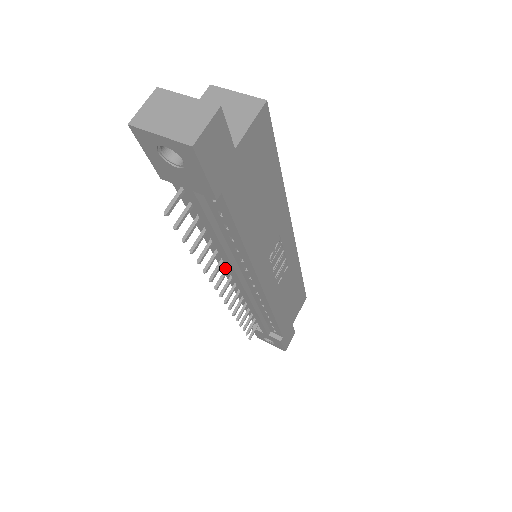
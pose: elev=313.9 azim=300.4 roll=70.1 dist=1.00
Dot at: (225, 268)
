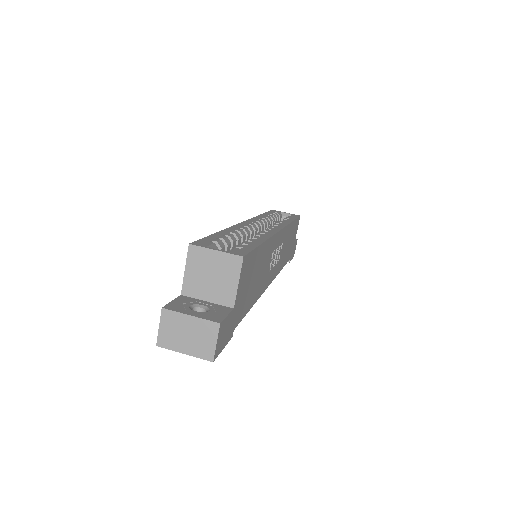
Dot at: occluded
